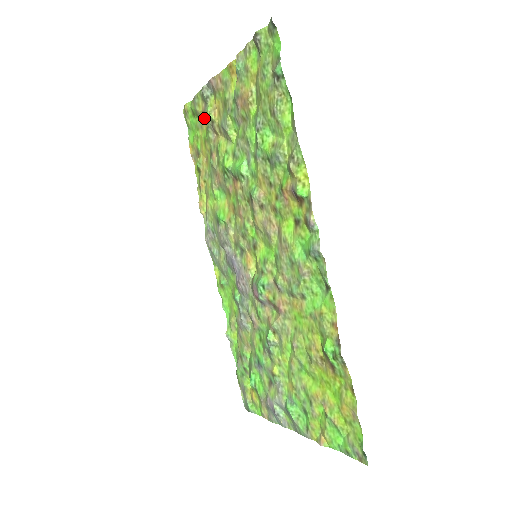
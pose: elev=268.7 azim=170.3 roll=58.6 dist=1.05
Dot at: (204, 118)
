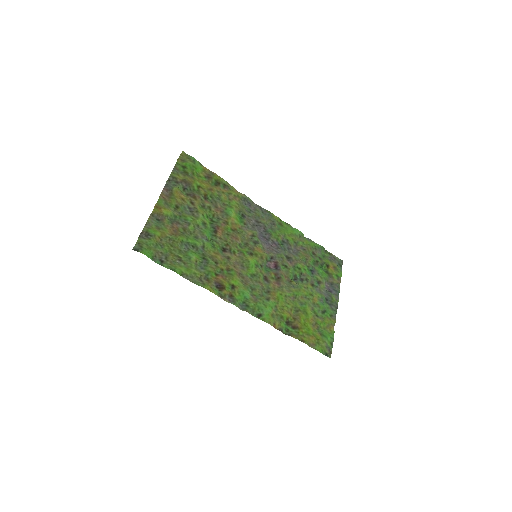
Dot at: (187, 180)
